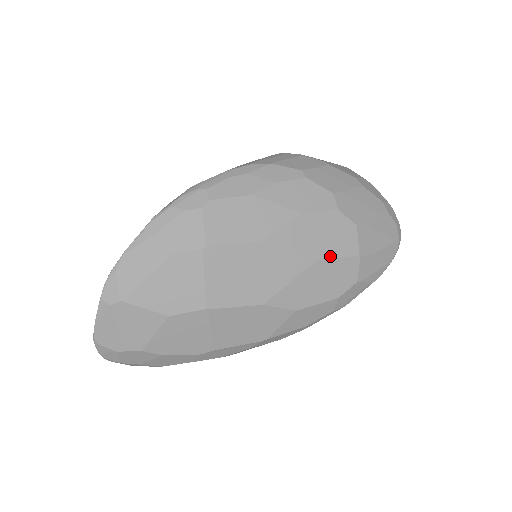
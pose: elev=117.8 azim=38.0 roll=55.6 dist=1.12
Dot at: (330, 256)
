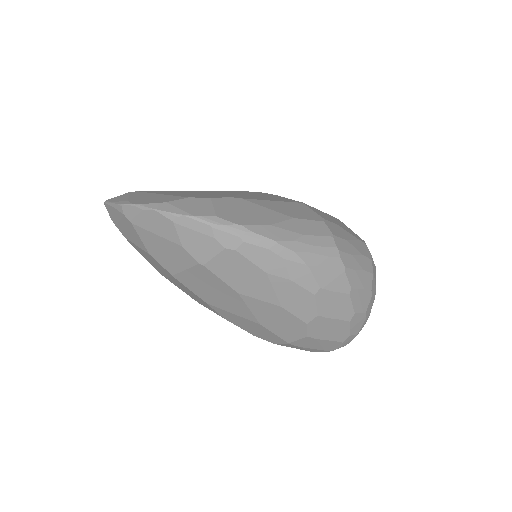
Dot at: (271, 330)
